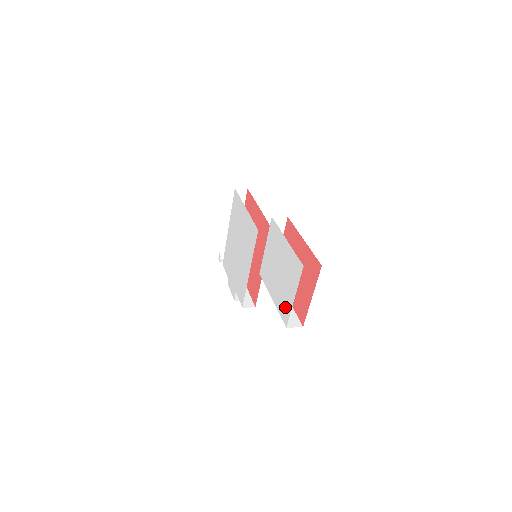
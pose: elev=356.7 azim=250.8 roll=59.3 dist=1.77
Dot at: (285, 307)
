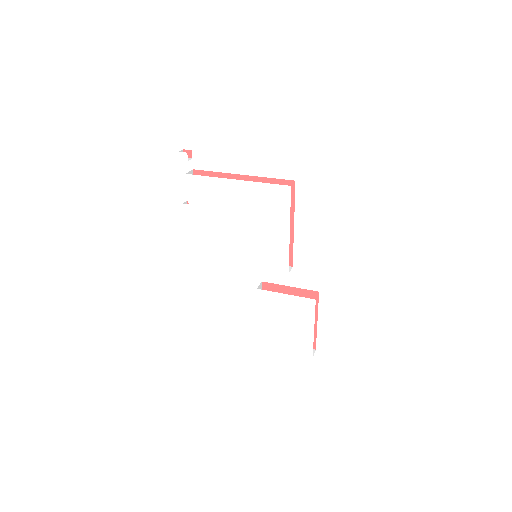
Dot at: (270, 342)
